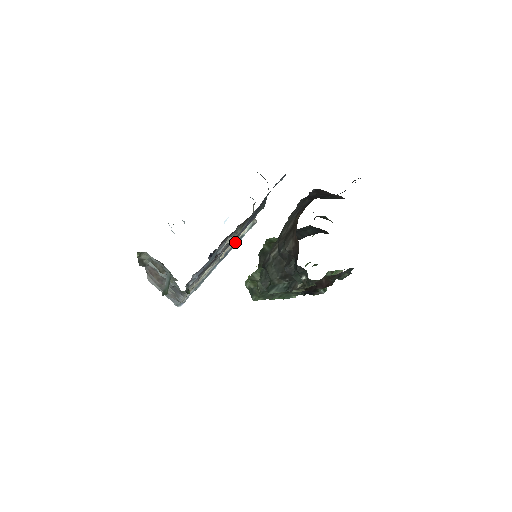
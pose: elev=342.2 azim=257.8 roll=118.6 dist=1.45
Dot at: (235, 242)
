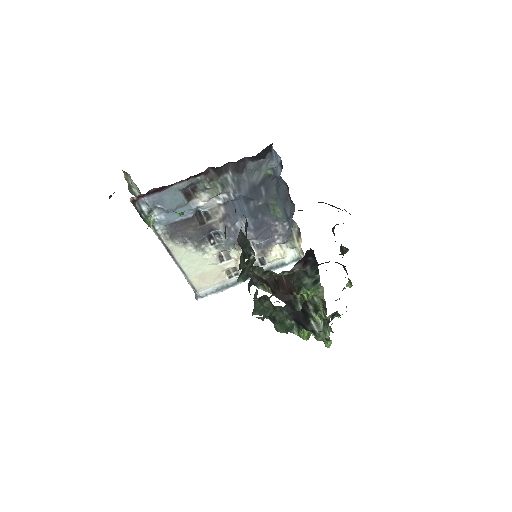
Dot at: (259, 252)
